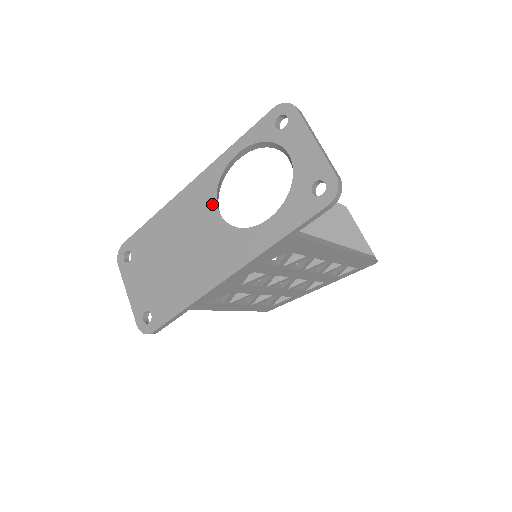
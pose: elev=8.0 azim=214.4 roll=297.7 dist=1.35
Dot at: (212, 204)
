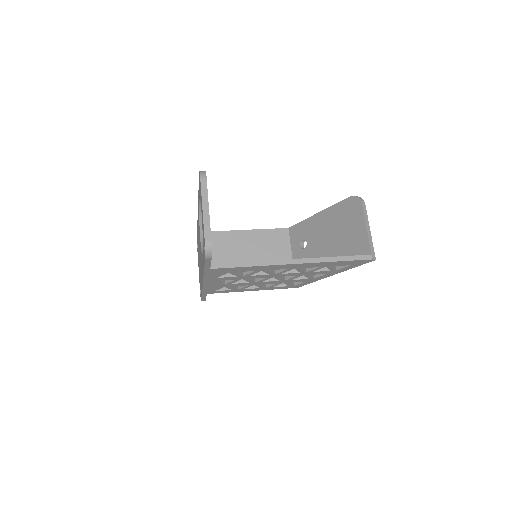
Dot at: (199, 231)
